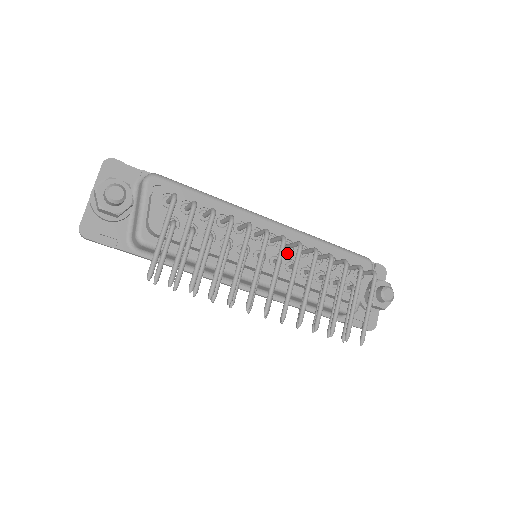
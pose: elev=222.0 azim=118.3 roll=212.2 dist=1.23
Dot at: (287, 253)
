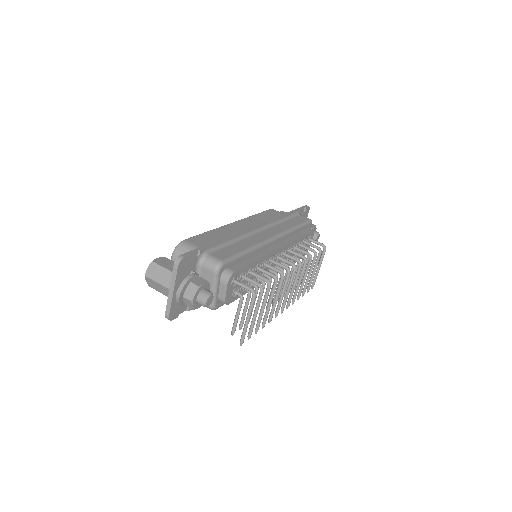
Dot at: (282, 256)
